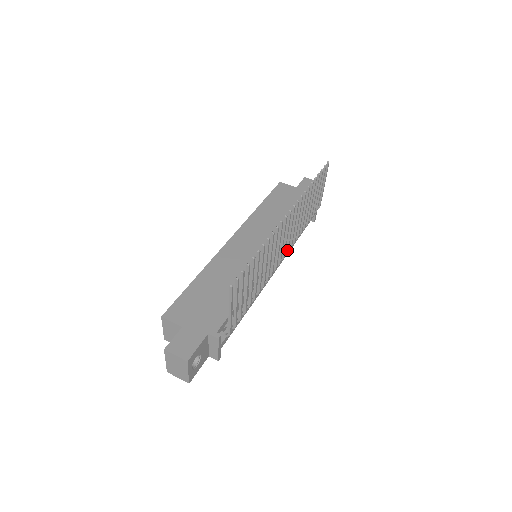
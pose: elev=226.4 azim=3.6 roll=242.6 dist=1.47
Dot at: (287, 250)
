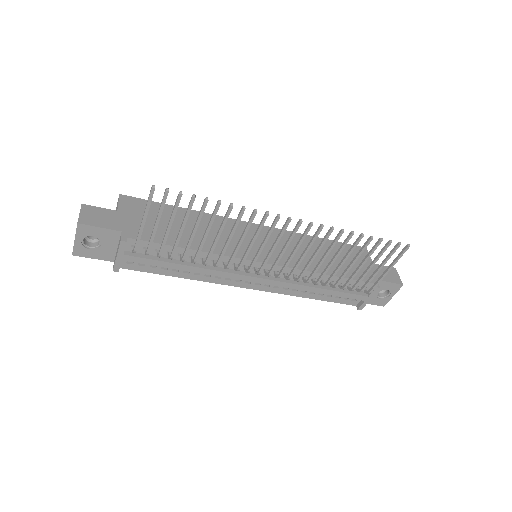
Dot at: (280, 273)
